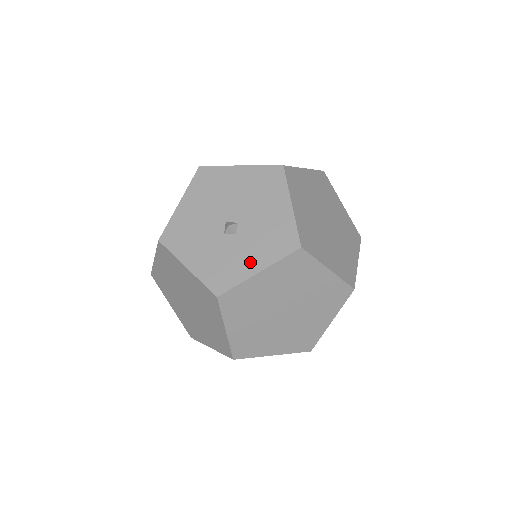
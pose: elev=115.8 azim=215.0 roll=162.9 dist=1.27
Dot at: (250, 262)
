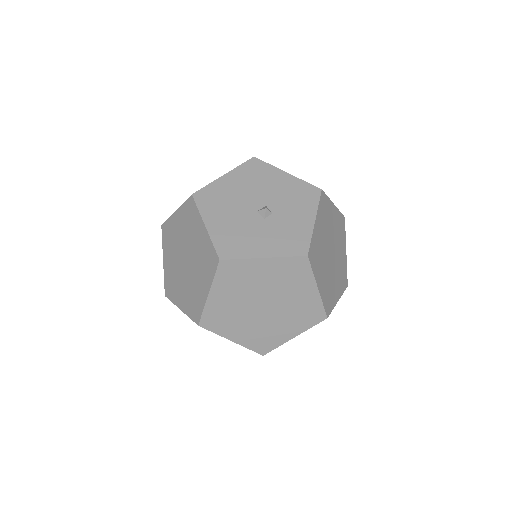
Dot at: (302, 220)
